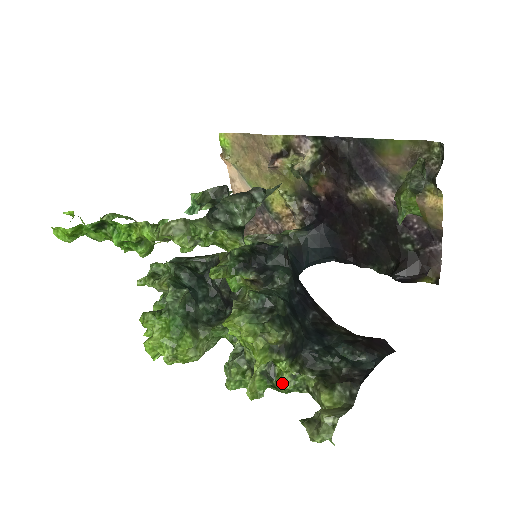
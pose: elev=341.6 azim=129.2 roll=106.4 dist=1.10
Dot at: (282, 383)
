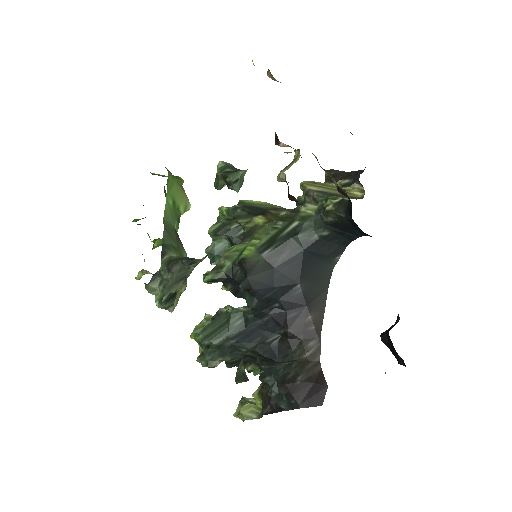
Dot at: occluded
